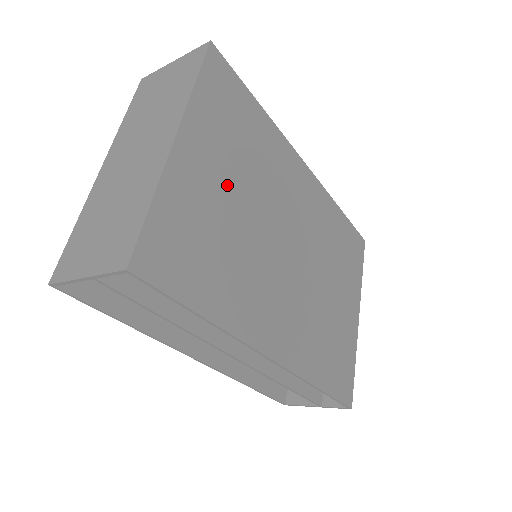
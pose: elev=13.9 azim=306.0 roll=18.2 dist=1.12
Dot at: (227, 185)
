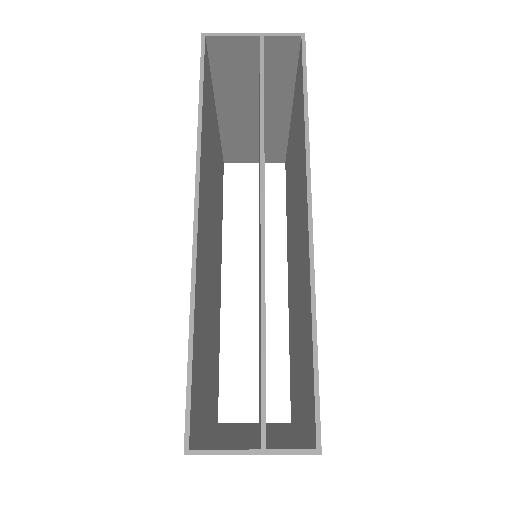
Dot at: occluded
